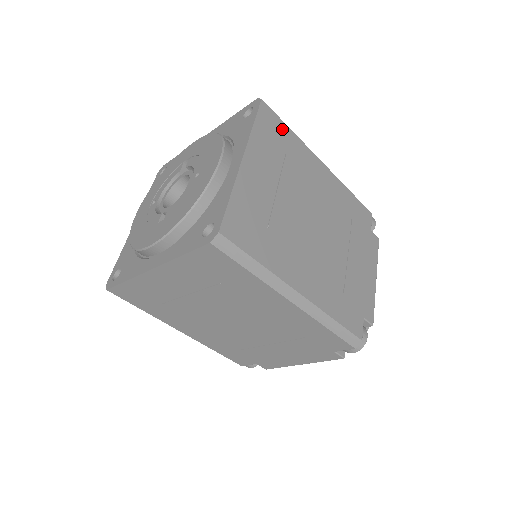
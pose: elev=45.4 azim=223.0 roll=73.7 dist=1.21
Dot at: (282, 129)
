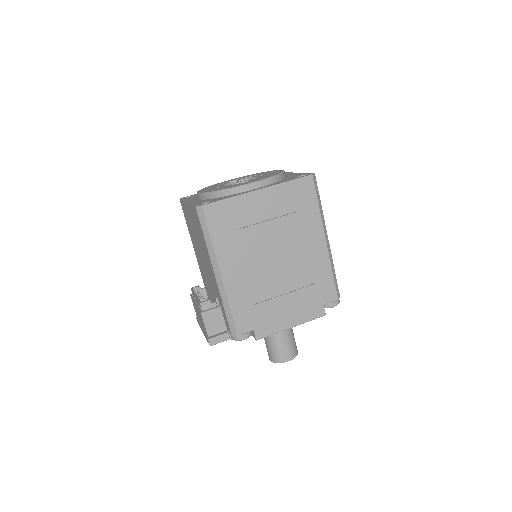
Dot at: occluded
